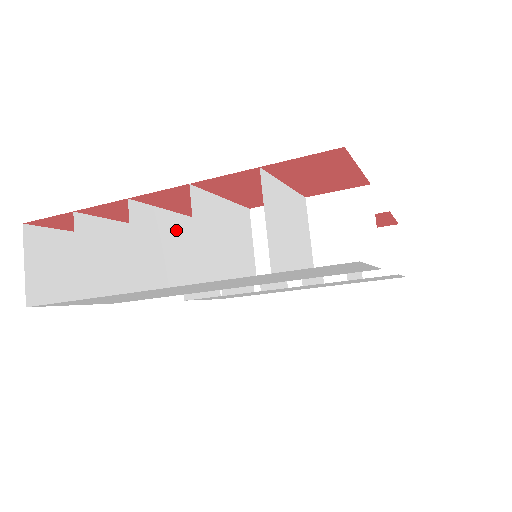
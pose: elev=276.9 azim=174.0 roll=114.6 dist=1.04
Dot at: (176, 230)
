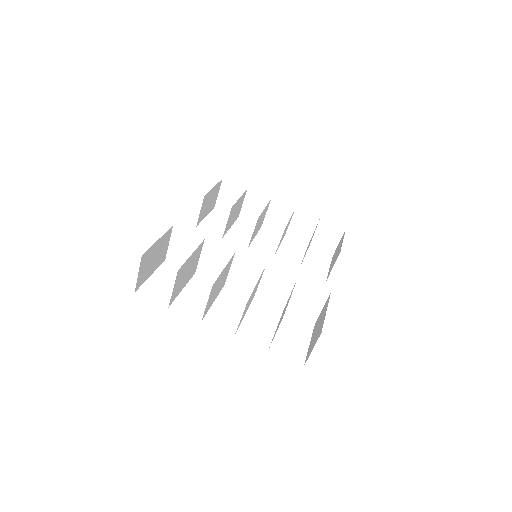
Dot at: (224, 272)
